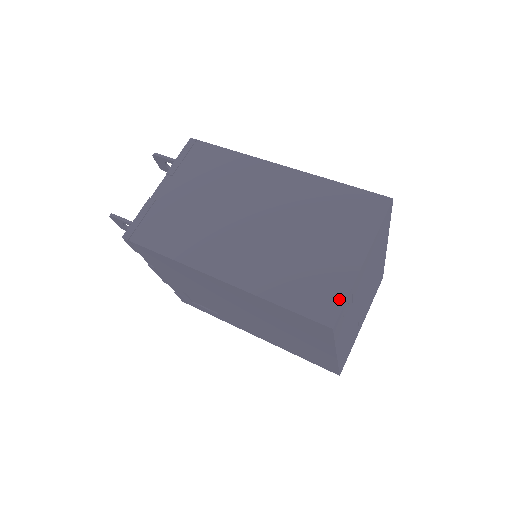
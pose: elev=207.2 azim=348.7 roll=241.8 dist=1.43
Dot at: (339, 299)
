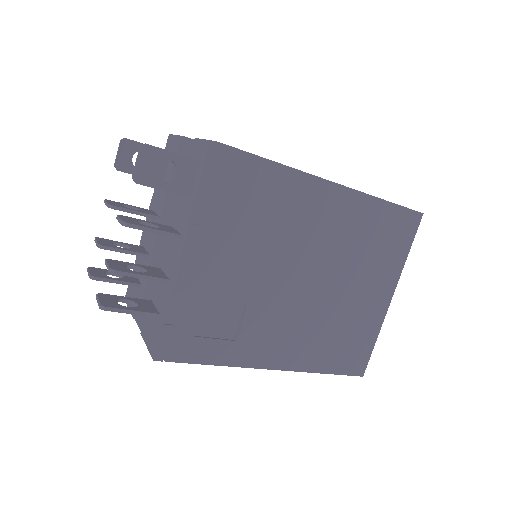
Dot at: occluded
